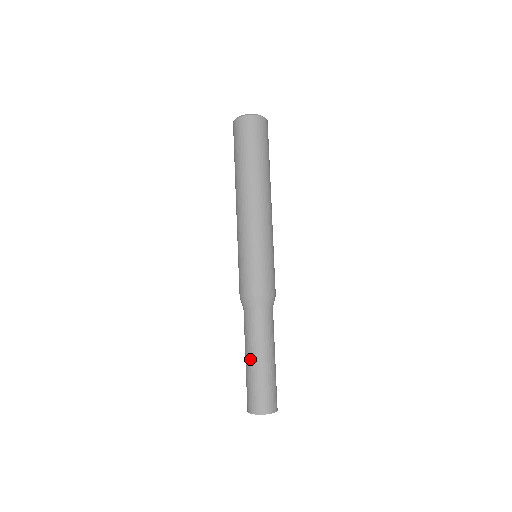
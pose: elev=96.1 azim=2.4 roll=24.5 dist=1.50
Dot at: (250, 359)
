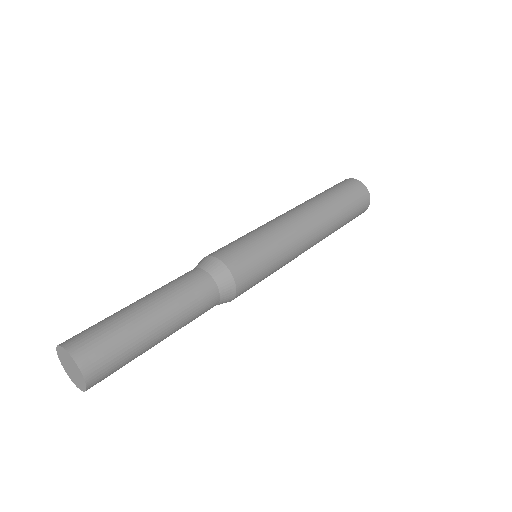
Dot at: (136, 301)
